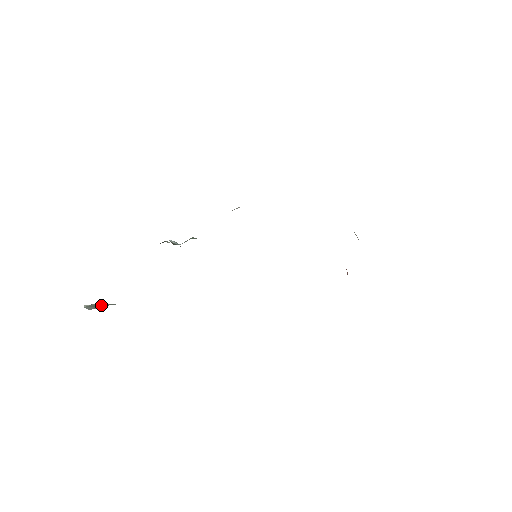
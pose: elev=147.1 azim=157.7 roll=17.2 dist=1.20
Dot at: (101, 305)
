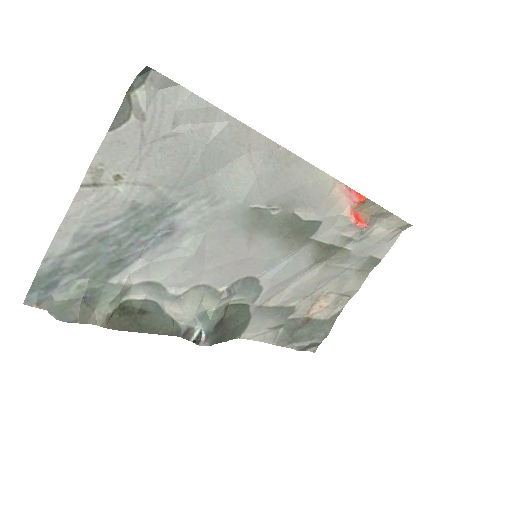
Dot at: (67, 305)
